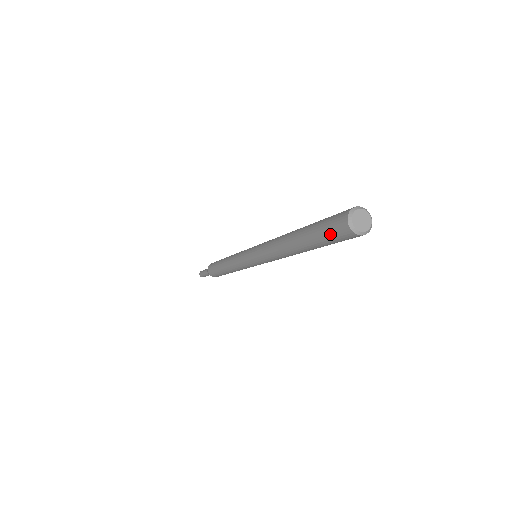
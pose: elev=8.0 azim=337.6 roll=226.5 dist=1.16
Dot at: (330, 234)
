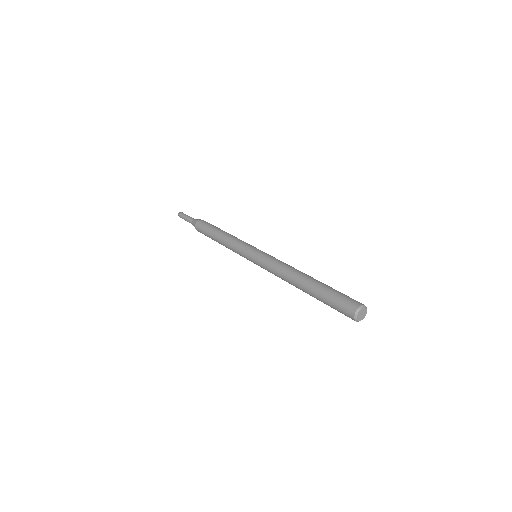
Dot at: (337, 306)
